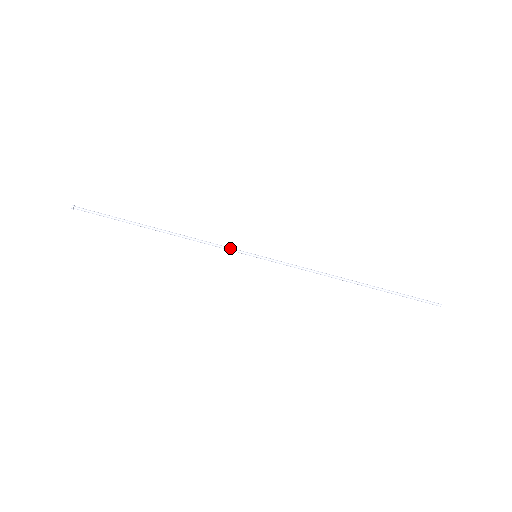
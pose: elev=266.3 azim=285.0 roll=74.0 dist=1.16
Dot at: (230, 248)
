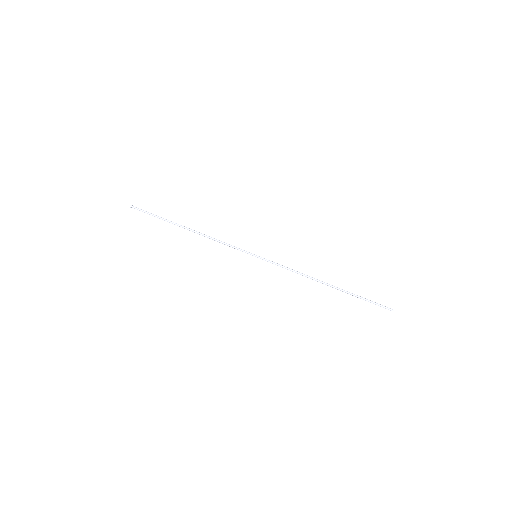
Dot at: (238, 248)
